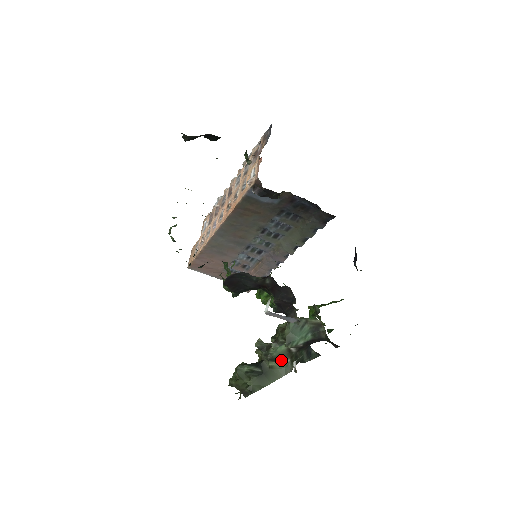
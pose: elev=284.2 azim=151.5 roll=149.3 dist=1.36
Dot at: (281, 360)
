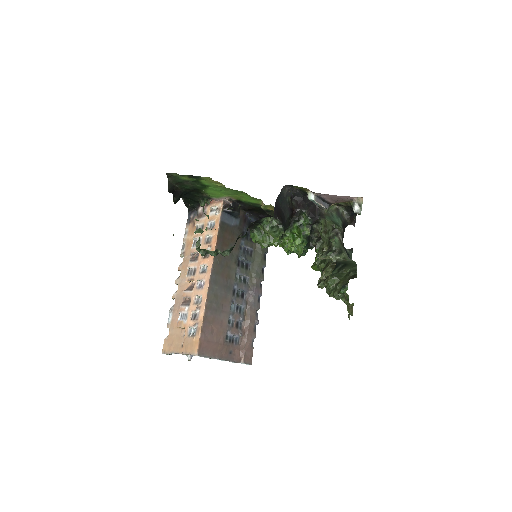
Dot at: (343, 251)
